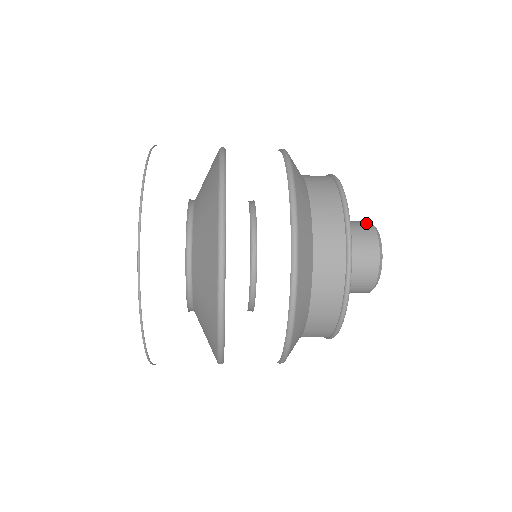
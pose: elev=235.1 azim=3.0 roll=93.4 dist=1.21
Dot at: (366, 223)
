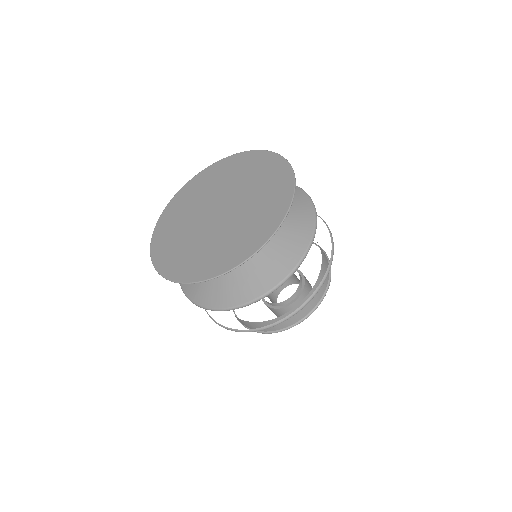
Dot at: occluded
